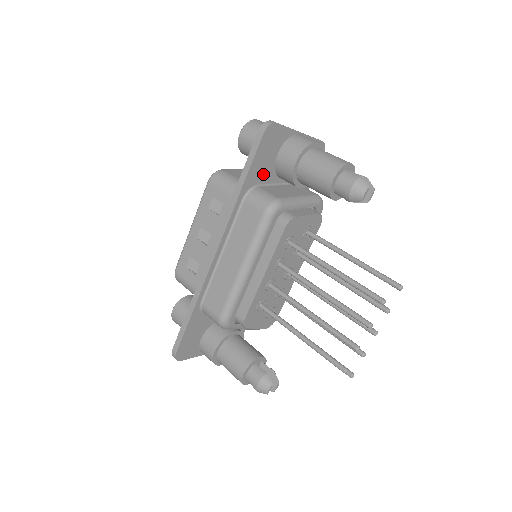
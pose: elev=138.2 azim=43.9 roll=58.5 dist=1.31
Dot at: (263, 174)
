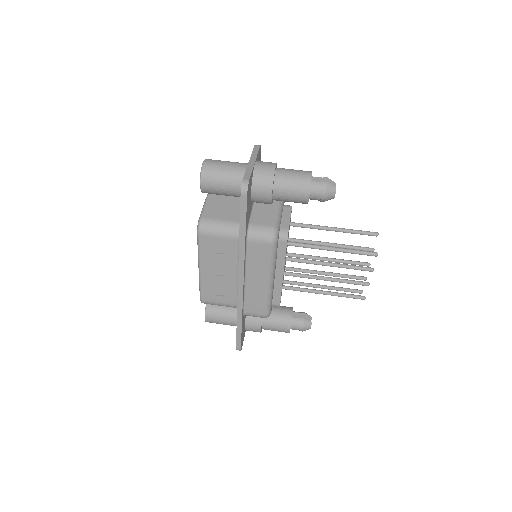
Dot at: (249, 213)
